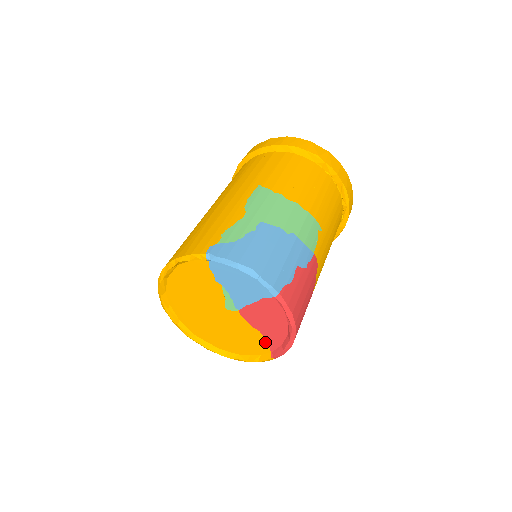
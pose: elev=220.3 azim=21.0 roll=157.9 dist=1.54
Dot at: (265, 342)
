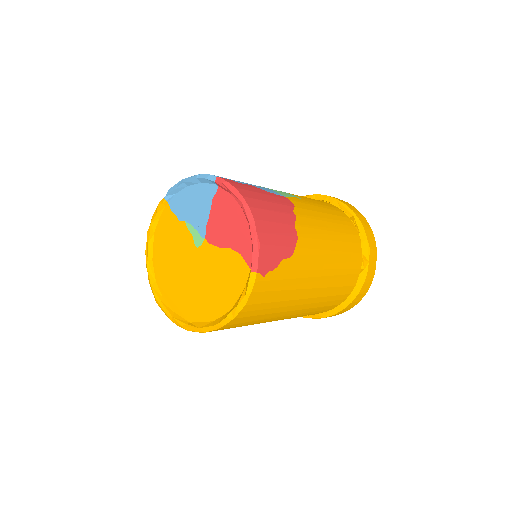
Dot at: (240, 259)
